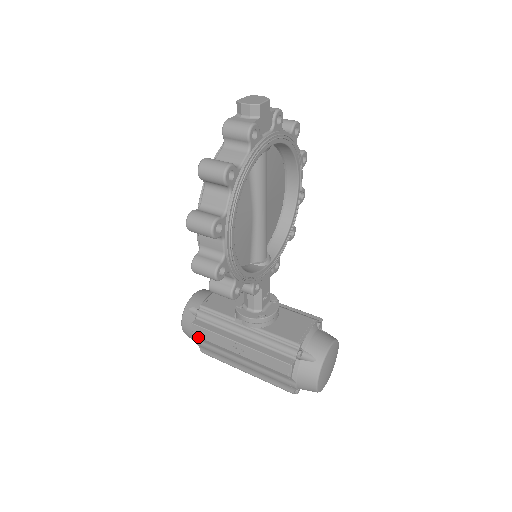
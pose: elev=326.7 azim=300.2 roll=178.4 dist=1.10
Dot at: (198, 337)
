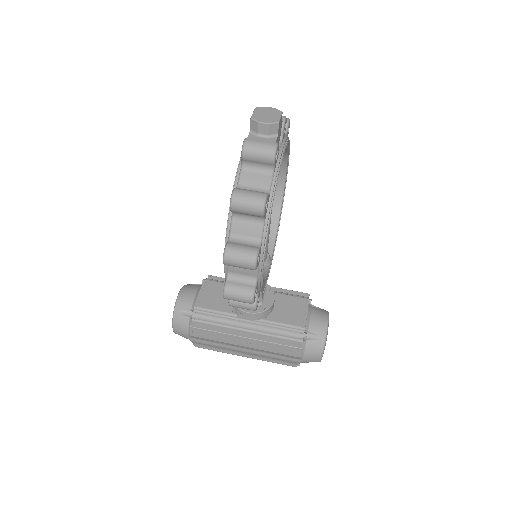
Dot at: (196, 337)
